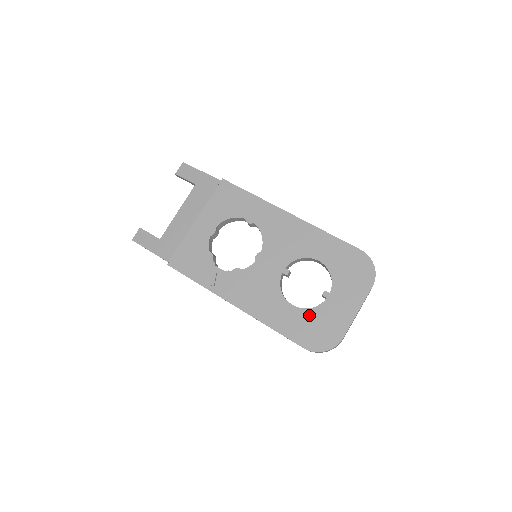
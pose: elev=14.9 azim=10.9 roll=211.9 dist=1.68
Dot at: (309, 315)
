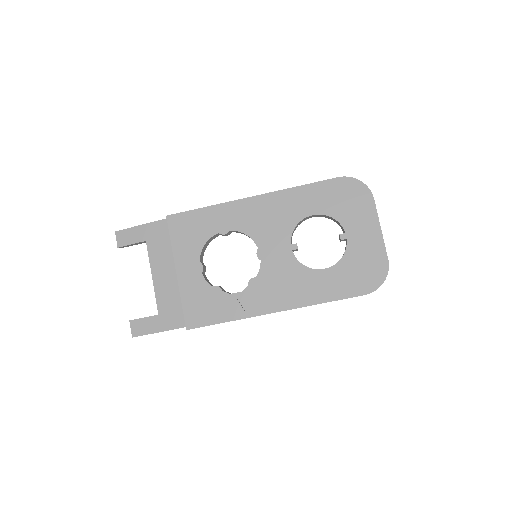
Dot at: (345, 265)
